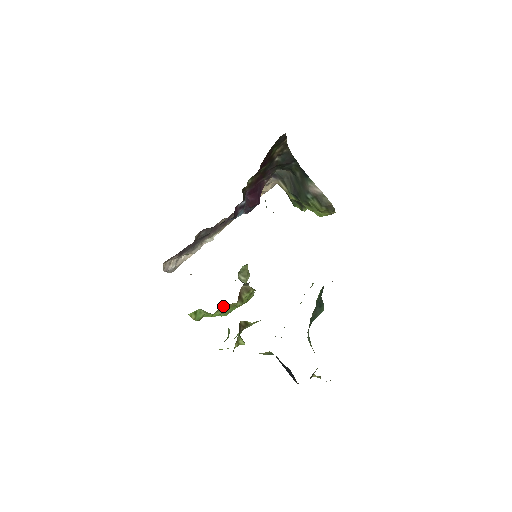
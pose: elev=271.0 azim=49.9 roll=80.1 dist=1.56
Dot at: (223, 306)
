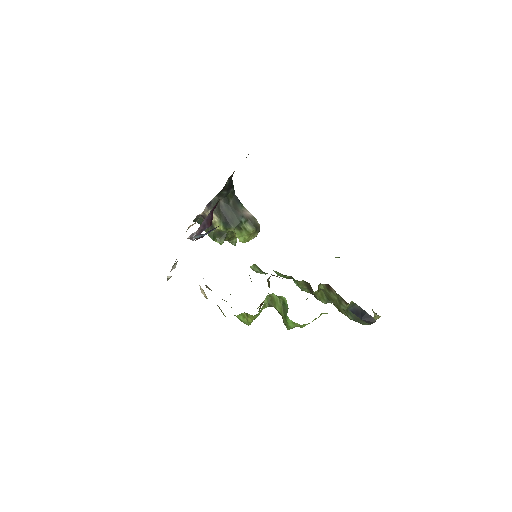
Dot at: occluded
